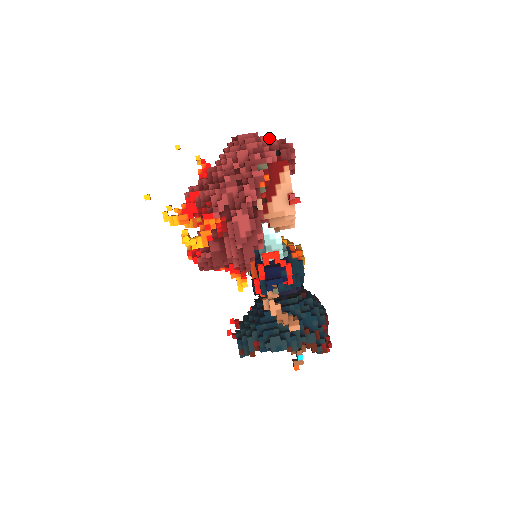
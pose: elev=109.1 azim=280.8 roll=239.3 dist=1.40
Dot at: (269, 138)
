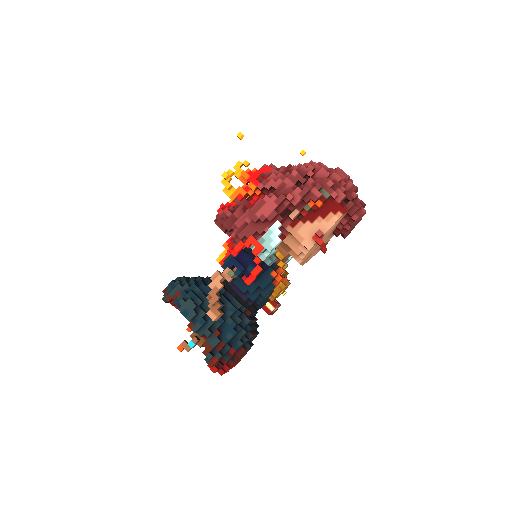
Dot at: (354, 188)
